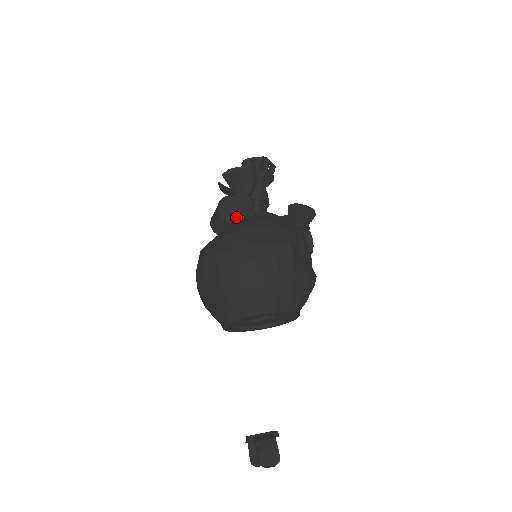
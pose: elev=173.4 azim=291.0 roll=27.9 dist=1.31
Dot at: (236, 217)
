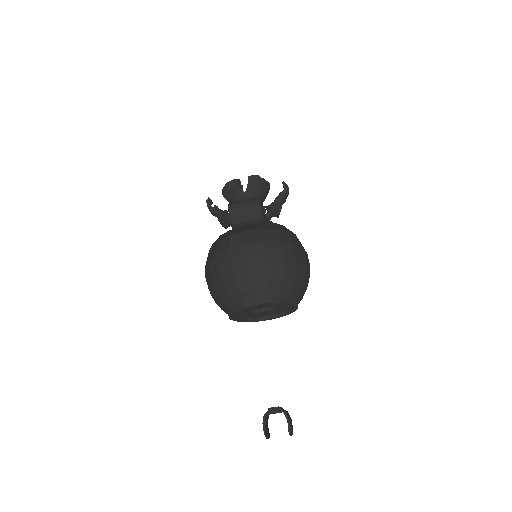
Dot at: occluded
